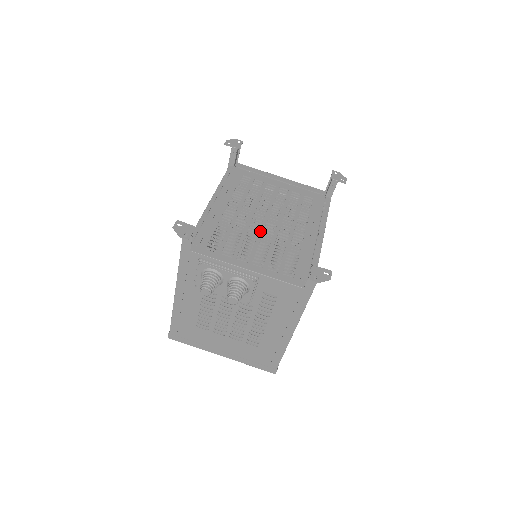
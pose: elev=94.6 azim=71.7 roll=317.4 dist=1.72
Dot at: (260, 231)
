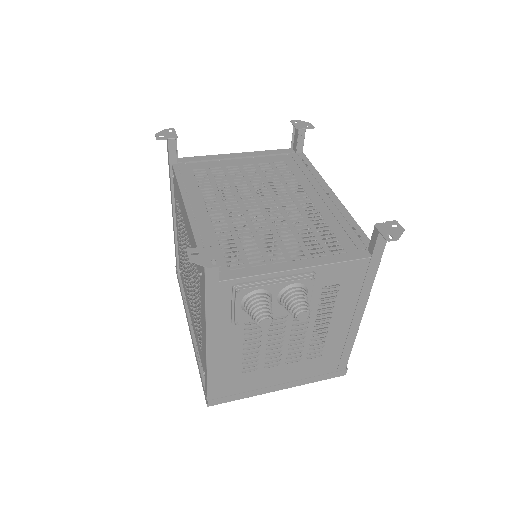
Dot at: (267, 220)
